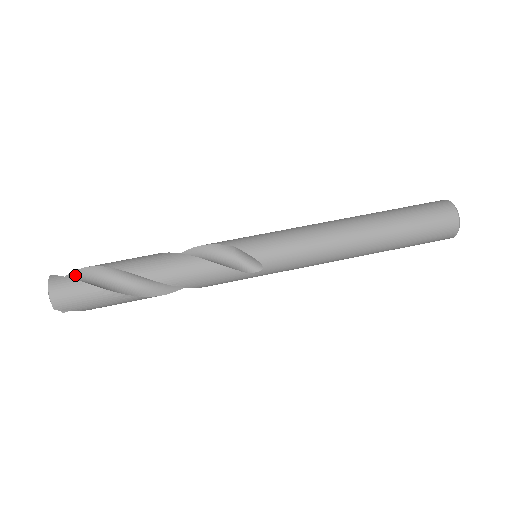
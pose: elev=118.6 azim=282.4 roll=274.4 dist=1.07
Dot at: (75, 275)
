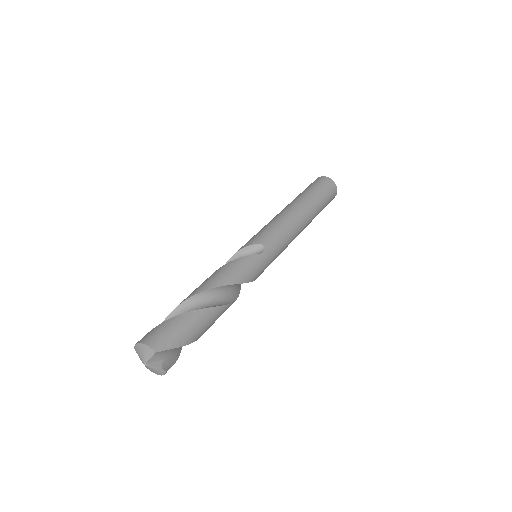
Dot at: occluded
